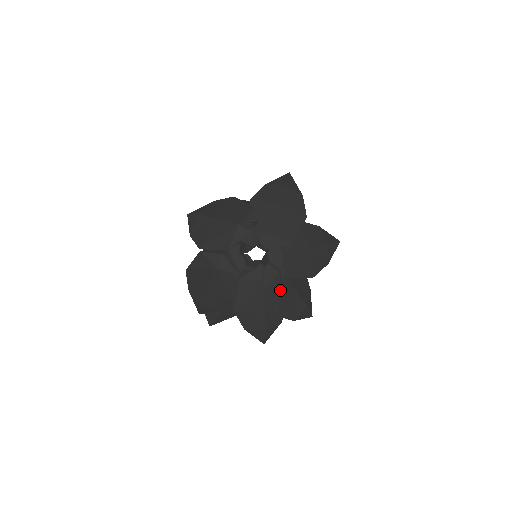
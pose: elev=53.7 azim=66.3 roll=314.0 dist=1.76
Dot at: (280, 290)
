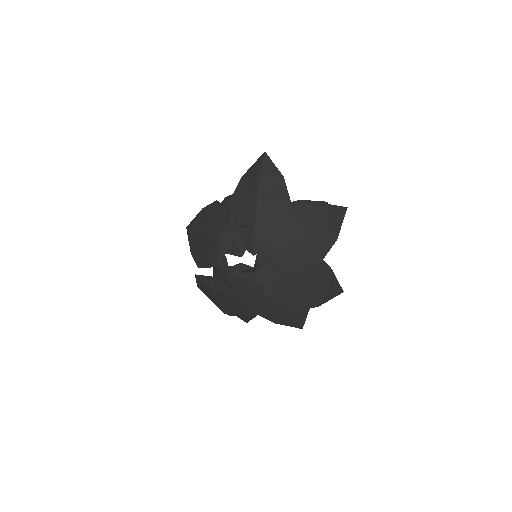
Dot at: (286, 288)
